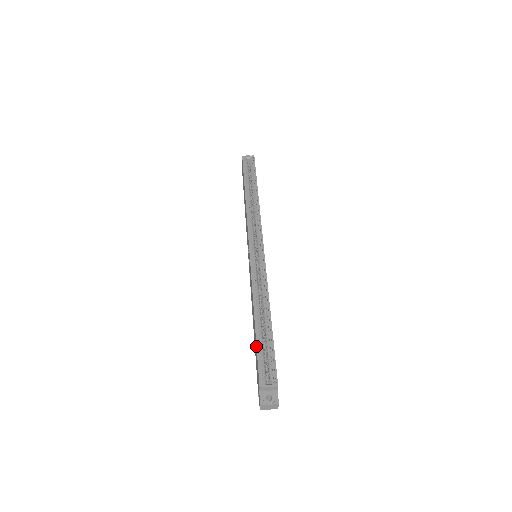
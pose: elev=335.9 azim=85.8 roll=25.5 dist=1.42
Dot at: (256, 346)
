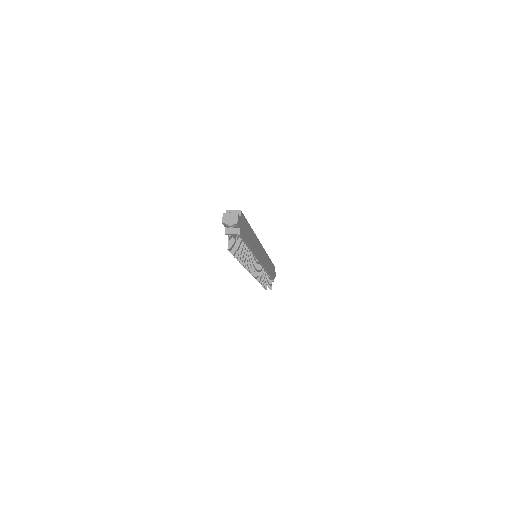
Dot at: occluded
